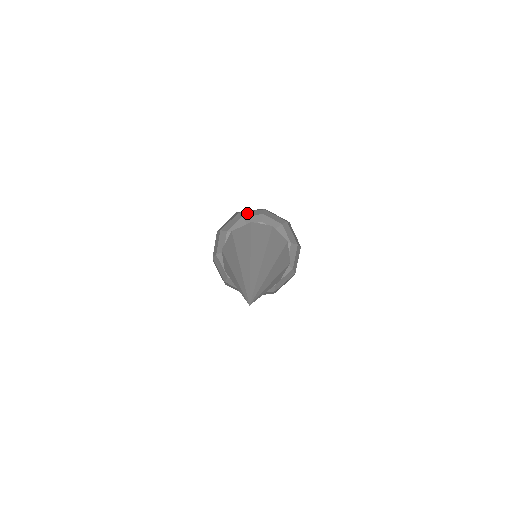
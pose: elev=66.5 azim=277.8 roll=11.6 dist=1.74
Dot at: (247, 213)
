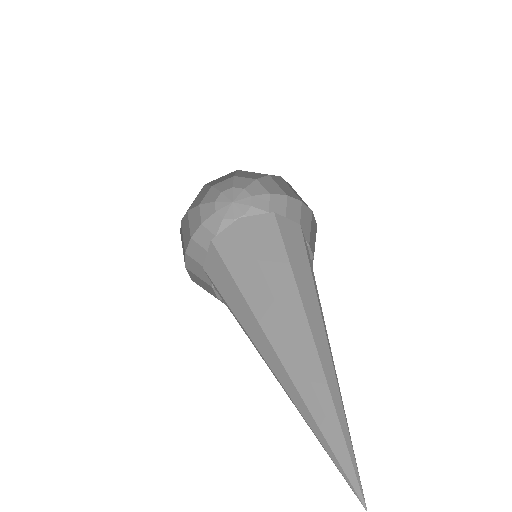
Dot at: occluded
